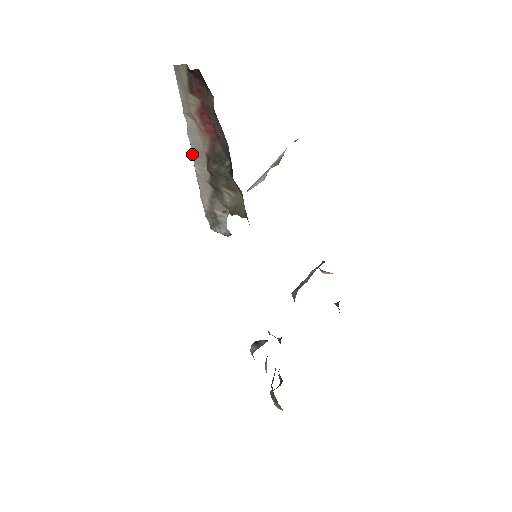
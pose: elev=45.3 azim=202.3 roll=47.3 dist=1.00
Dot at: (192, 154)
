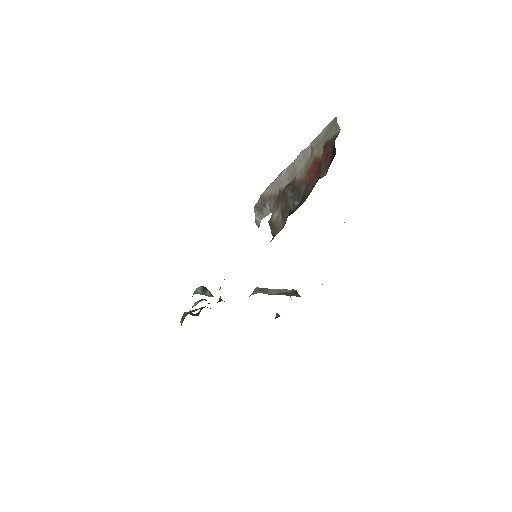
Dot at: (291, 163)
